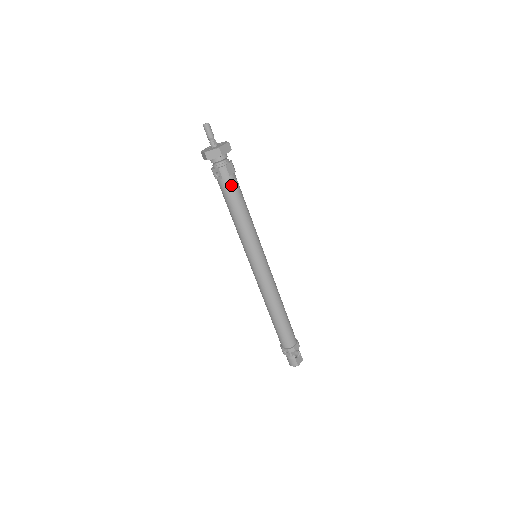
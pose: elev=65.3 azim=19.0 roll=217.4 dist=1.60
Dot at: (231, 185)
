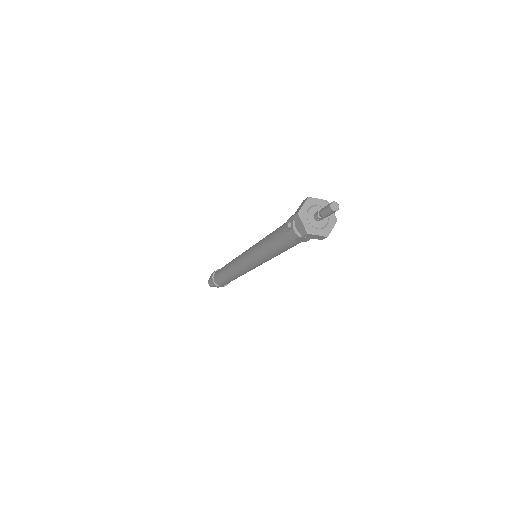
Dot at: (288, 241)
